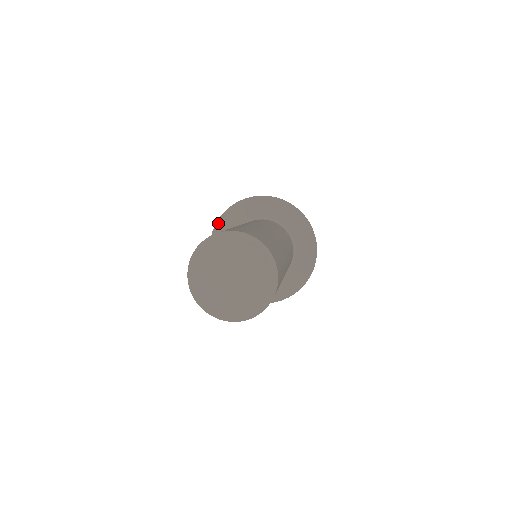
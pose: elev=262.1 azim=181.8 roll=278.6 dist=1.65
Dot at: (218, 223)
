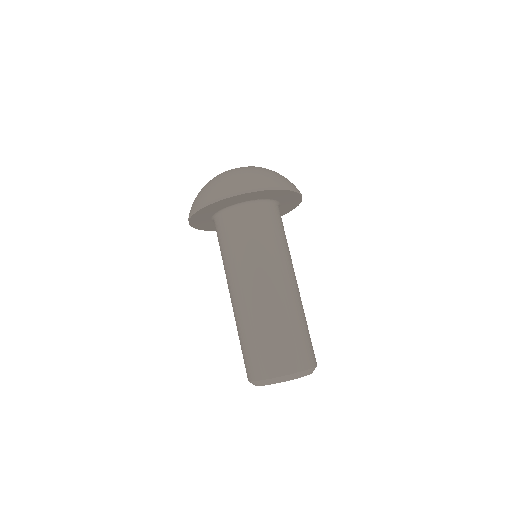
Dot at: (231, 198)
